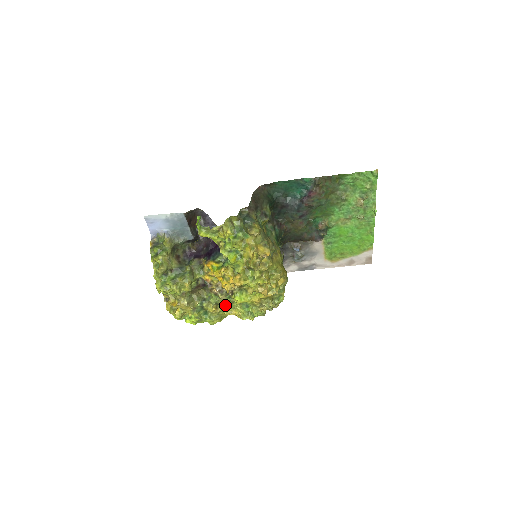
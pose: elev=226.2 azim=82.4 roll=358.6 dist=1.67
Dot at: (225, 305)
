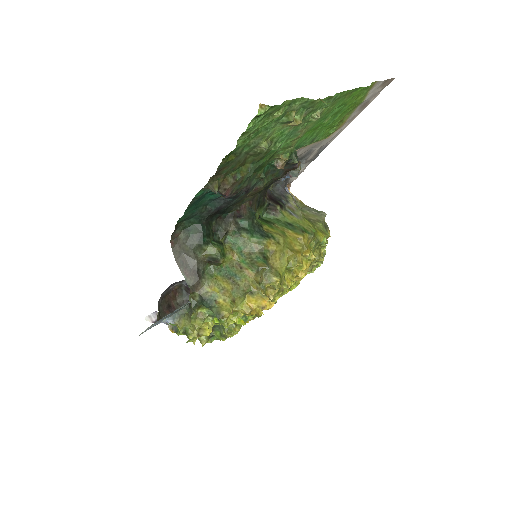
Dot at: occluded
